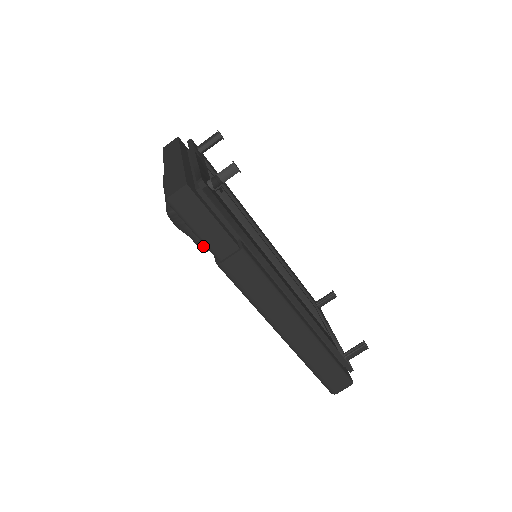
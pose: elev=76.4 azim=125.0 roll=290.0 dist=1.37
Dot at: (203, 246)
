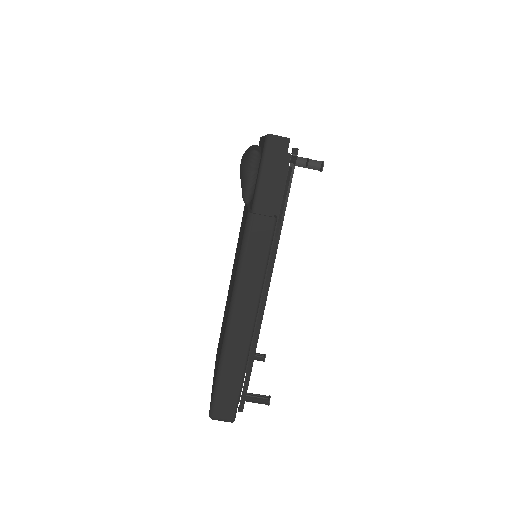
Dot at: (247, 196)
